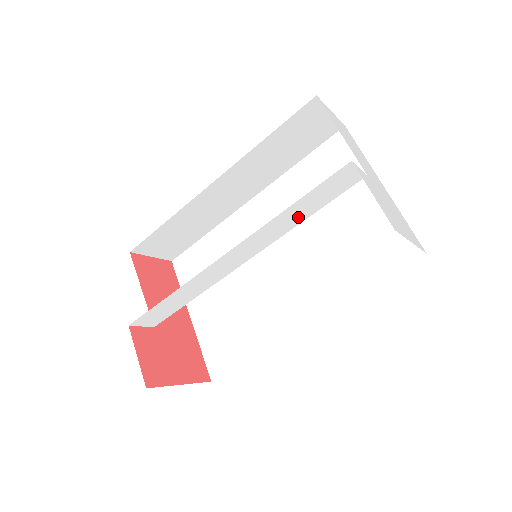
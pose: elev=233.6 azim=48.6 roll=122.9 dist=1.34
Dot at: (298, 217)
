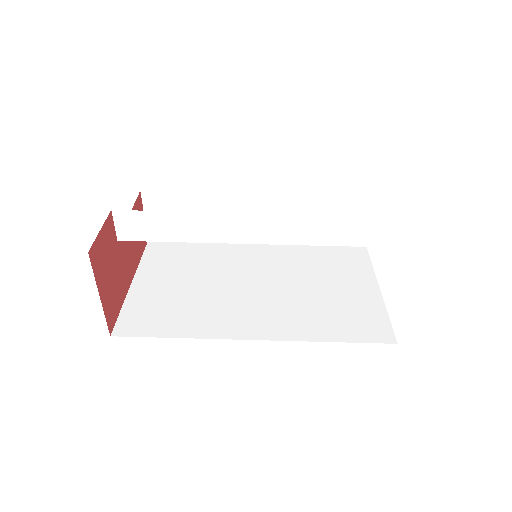
Dot at: (328, 236)
